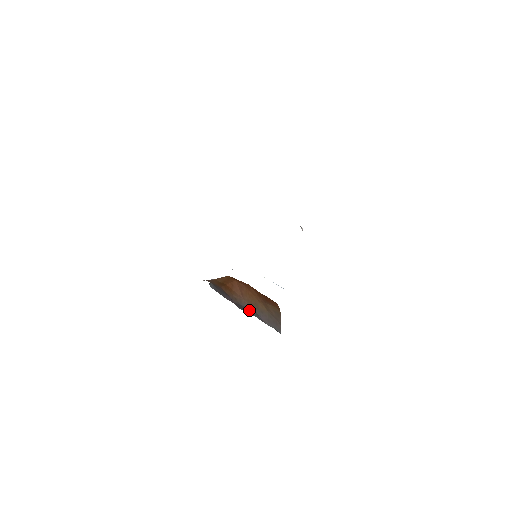
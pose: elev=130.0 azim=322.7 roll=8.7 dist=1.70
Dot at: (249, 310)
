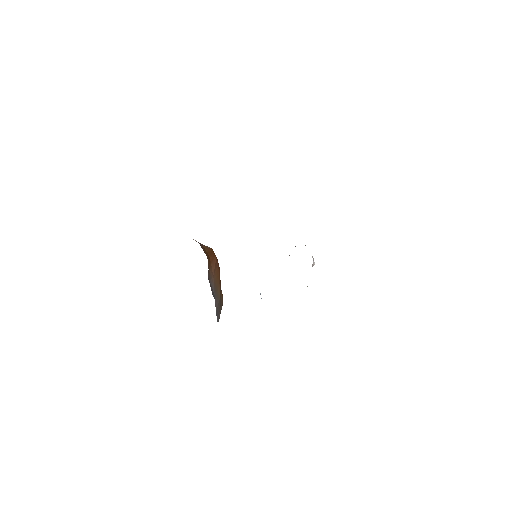
Dot at: (212, 289)
